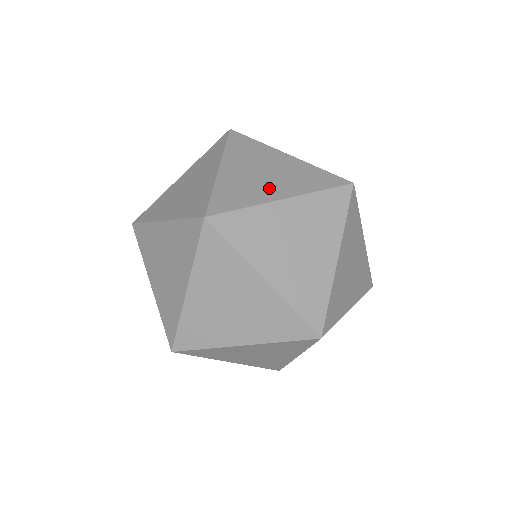
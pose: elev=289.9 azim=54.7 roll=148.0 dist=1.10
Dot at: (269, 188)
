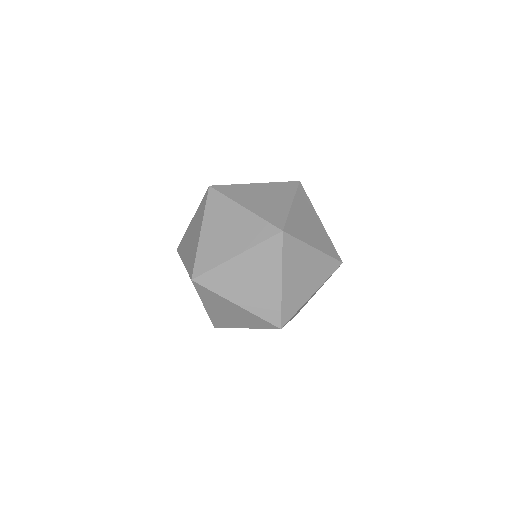
Dot at: (228, 247)
